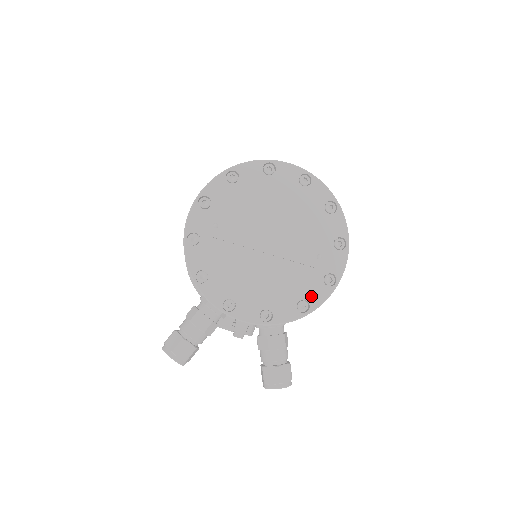
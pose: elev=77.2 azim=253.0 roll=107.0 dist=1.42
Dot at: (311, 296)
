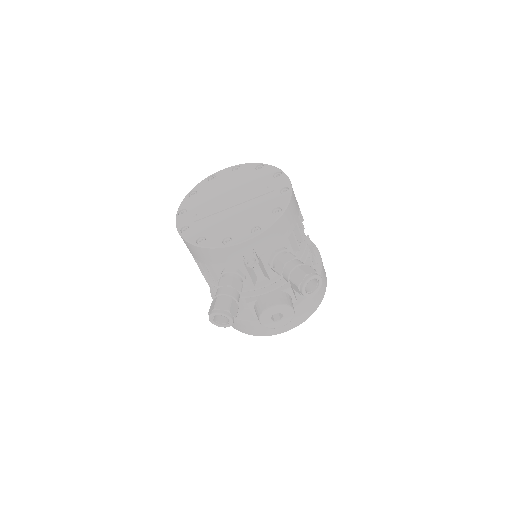
Dot at: (278, 204)
